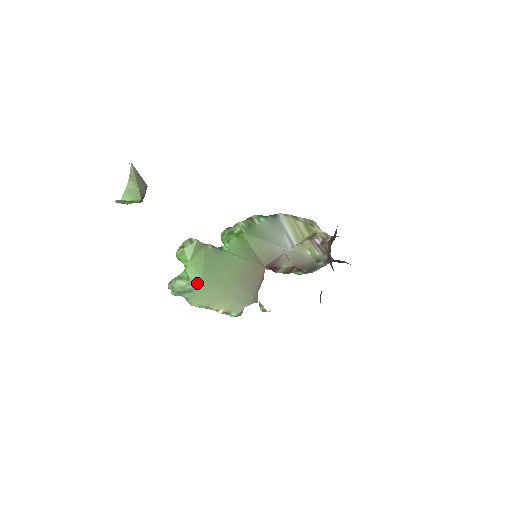
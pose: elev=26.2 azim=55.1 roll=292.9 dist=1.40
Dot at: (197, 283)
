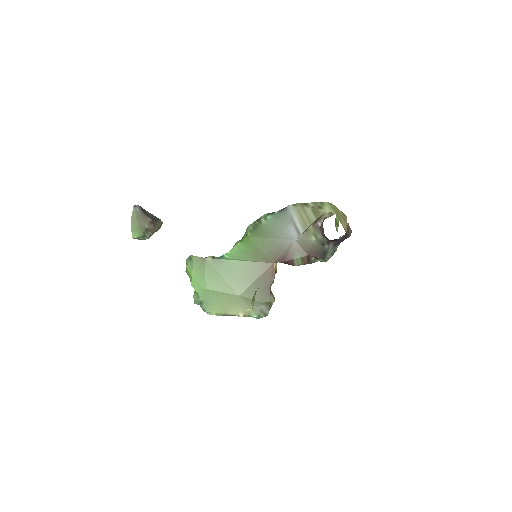
Dot at: (204, 294)
